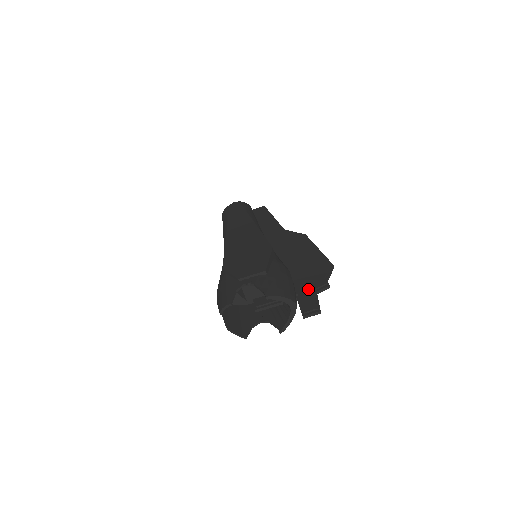
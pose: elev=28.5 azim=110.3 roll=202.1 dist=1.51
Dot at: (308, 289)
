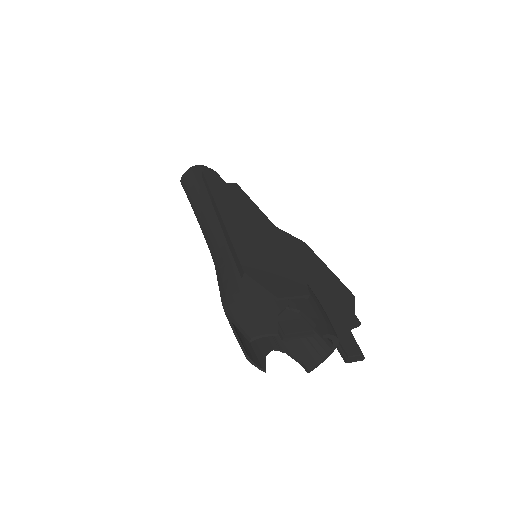
Dot at: (341, 323)
